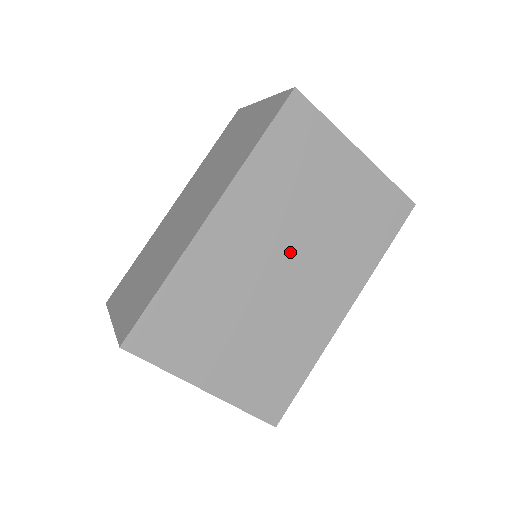
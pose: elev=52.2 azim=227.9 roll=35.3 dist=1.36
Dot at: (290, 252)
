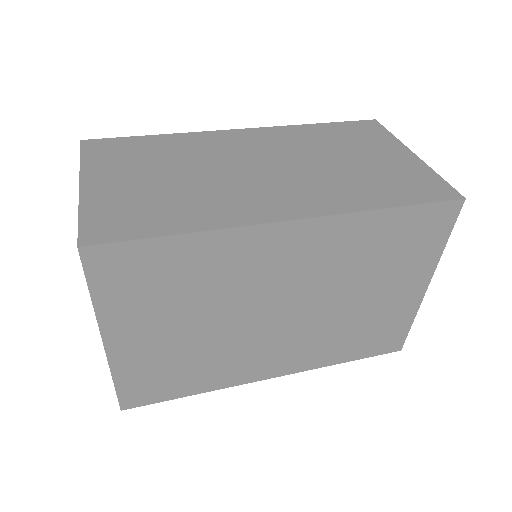
Dot at: (299, 305)
